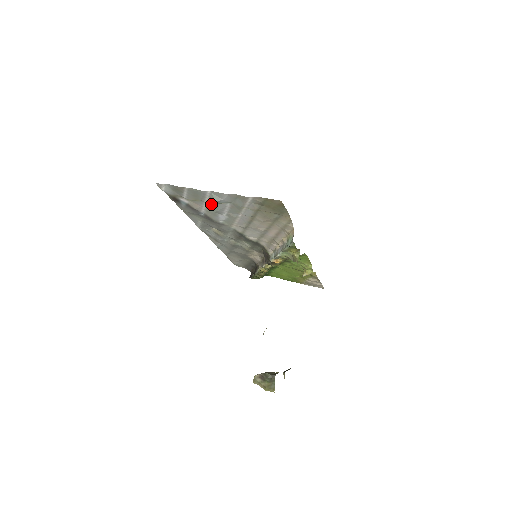
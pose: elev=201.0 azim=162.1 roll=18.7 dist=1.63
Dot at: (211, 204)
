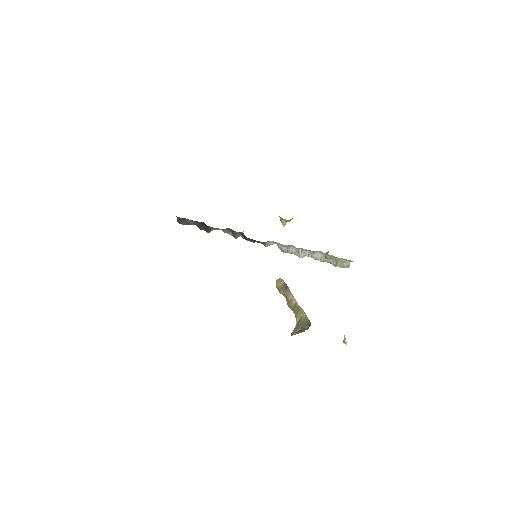
Dot at: occluded
